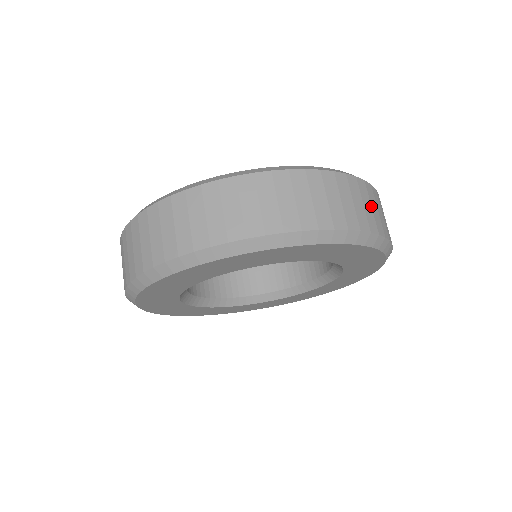
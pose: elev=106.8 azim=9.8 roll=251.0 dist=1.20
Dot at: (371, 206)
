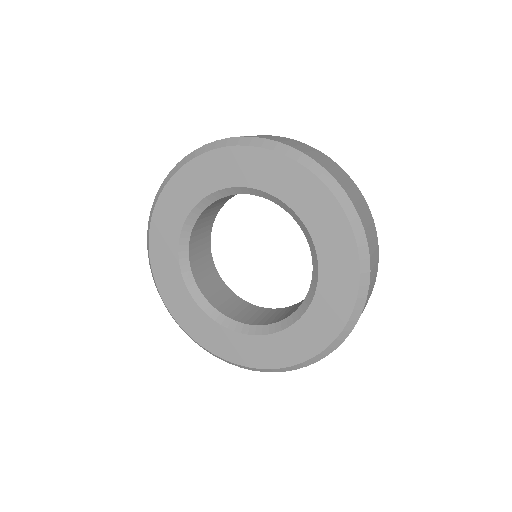
Dot at: (311, 151)
